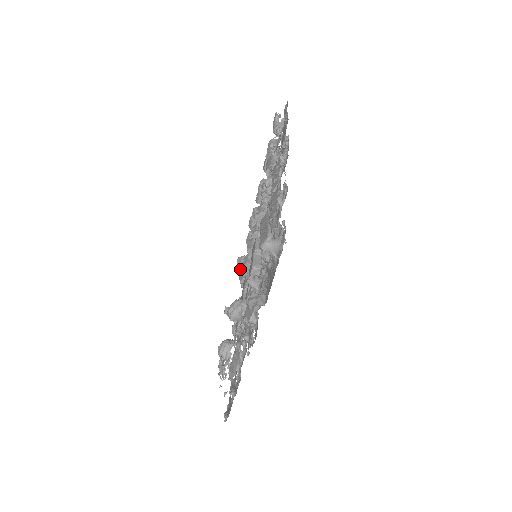
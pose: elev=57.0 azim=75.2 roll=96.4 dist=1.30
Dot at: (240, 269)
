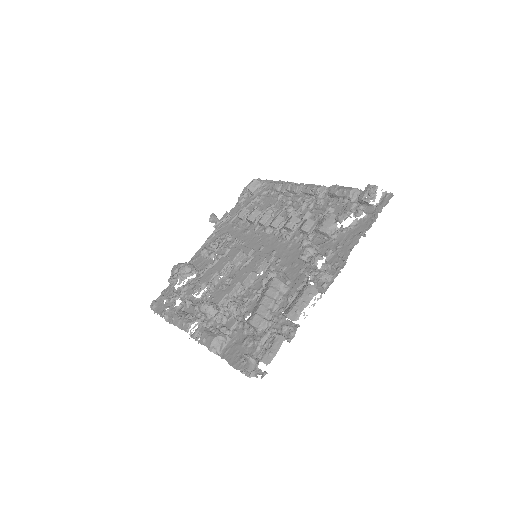
Dot at: (249, 190)
